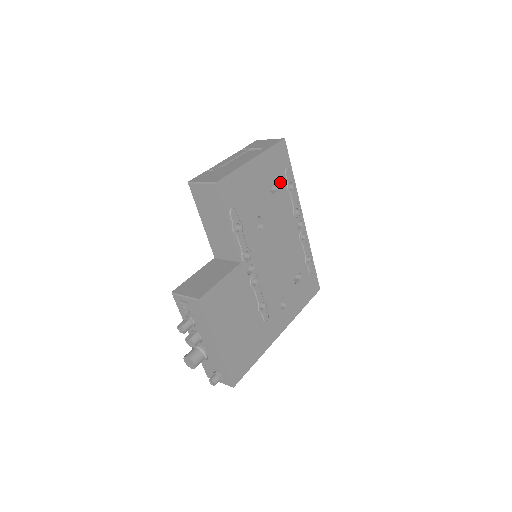
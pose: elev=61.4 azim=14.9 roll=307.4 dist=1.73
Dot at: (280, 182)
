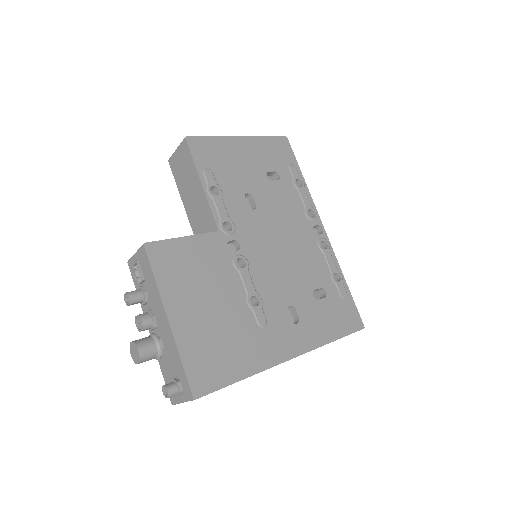
Dot at: (282, 174)
